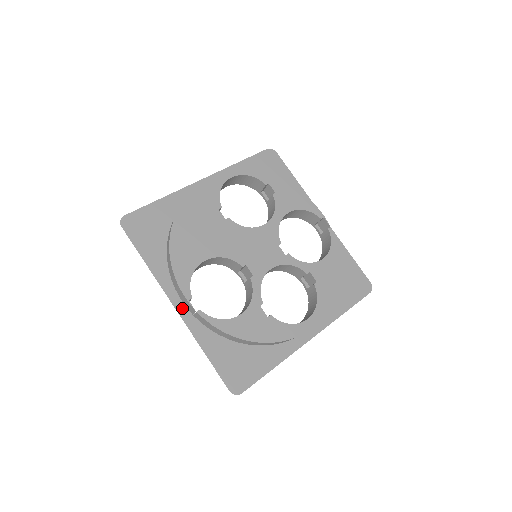
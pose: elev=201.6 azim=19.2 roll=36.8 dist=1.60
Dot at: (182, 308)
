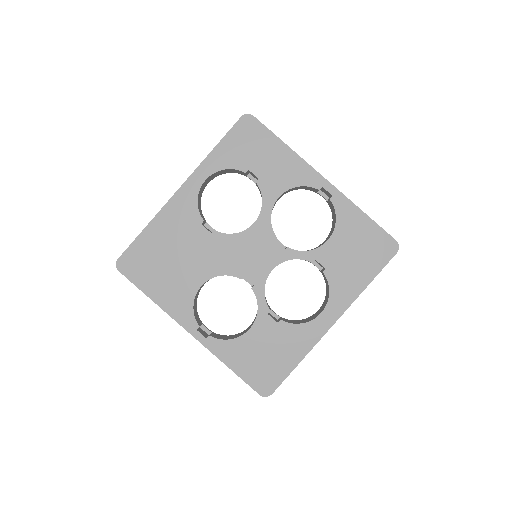
Dot at: (197, 332)
